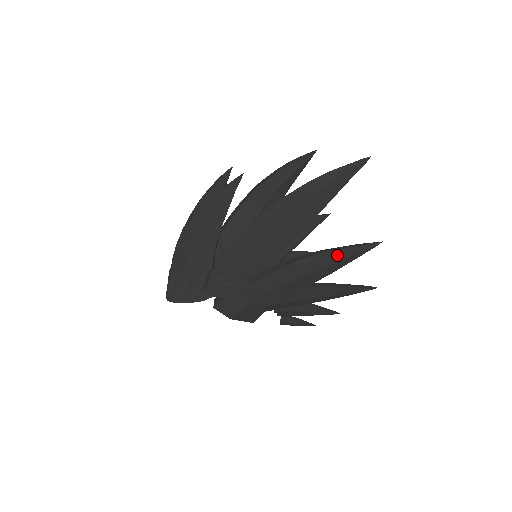
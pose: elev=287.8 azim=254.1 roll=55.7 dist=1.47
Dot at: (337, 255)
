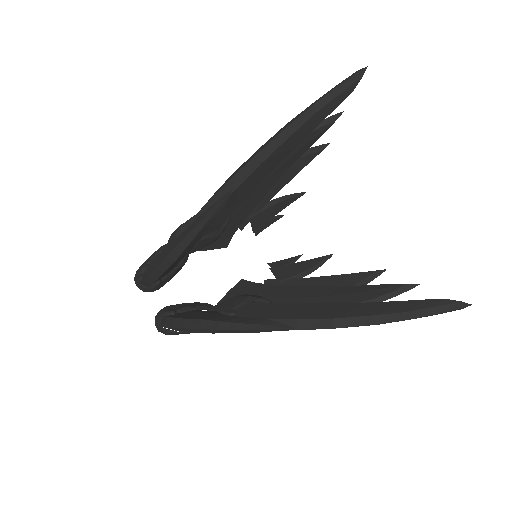
Dot at: occluded
